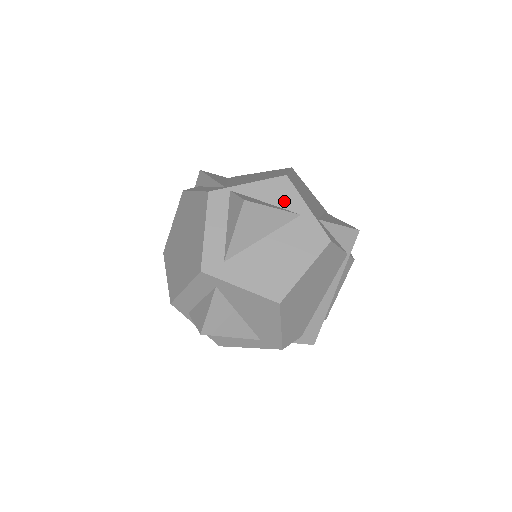
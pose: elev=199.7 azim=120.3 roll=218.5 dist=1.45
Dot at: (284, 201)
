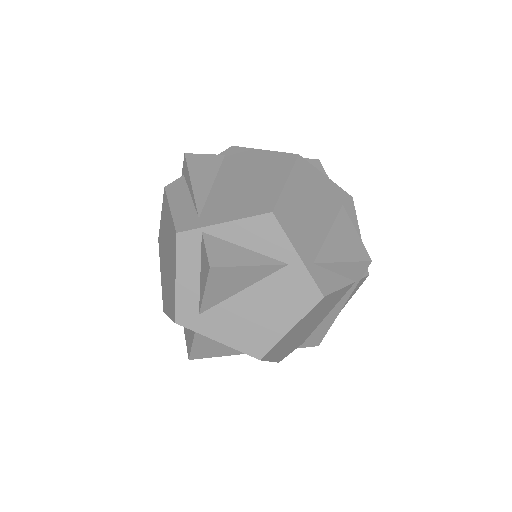
Dot at: (268, 247)
